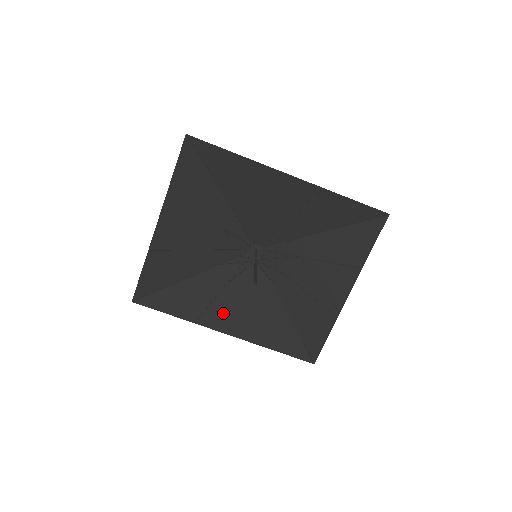
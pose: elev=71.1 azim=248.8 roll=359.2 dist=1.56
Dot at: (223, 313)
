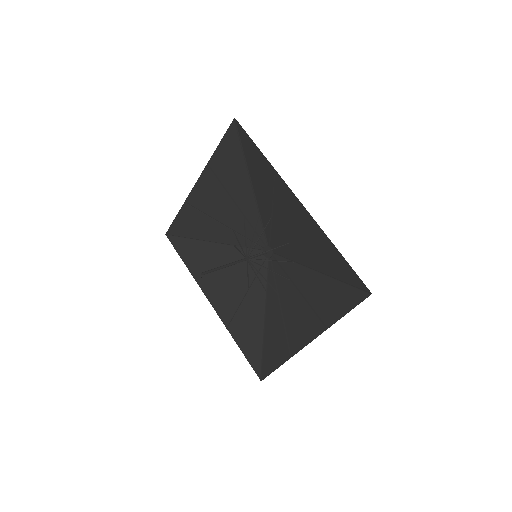
Dot at: (218, 286)
